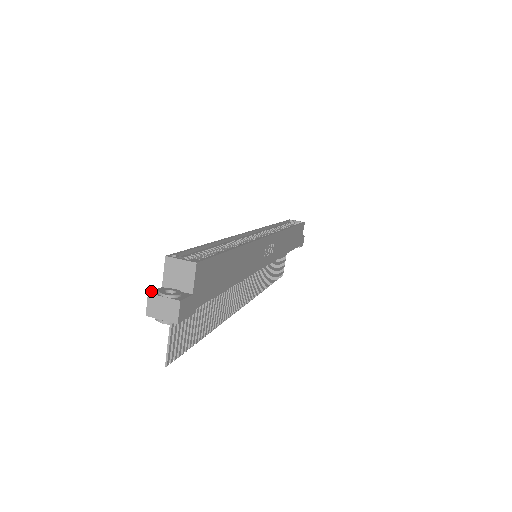
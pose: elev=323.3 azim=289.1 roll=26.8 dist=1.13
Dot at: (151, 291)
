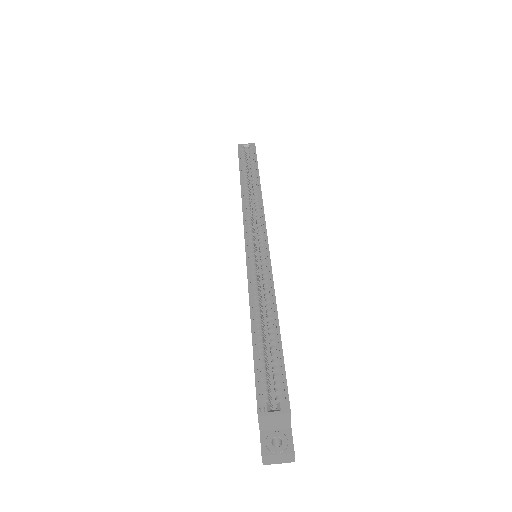
Dot at: (261, 450)
